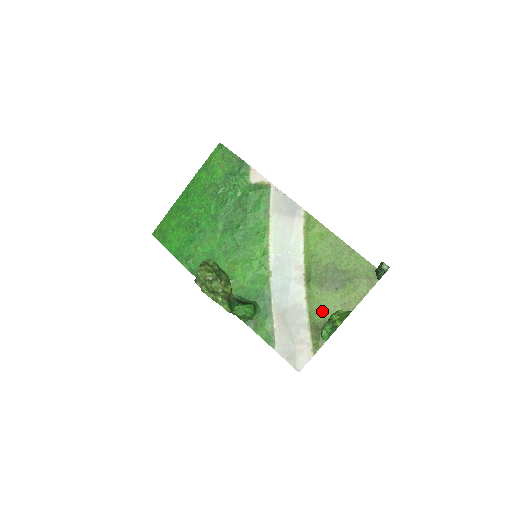
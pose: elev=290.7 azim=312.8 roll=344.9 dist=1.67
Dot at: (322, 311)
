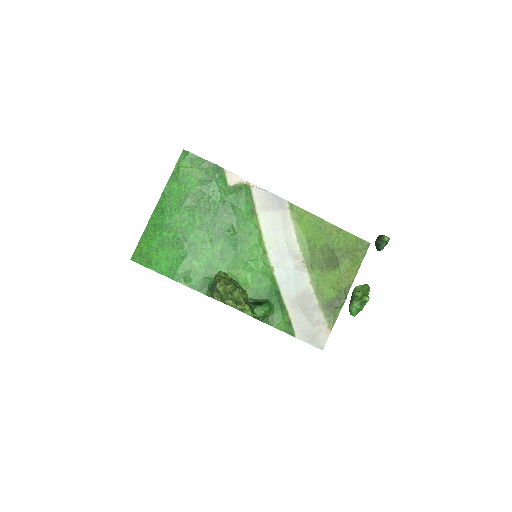
Dot at: (328, 290)
